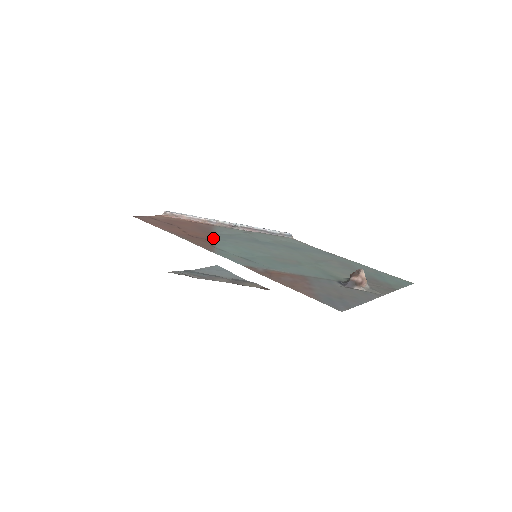
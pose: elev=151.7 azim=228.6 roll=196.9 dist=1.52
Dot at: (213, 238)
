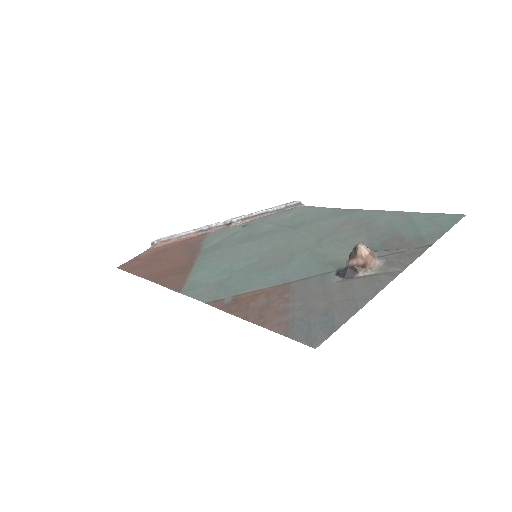
Dot at: (193, 261)
